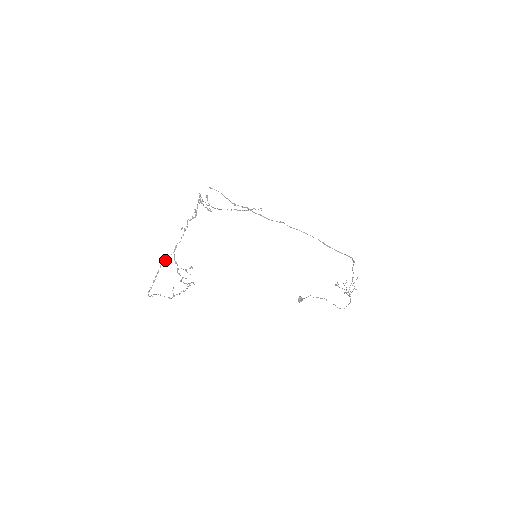
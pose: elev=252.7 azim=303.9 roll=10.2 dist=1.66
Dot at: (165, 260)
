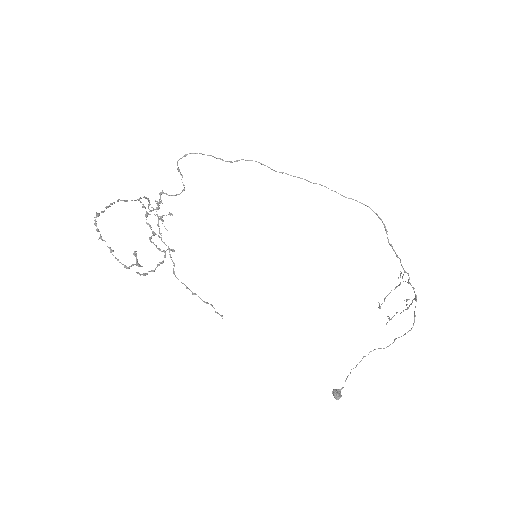
Dot at: (125, 200)
